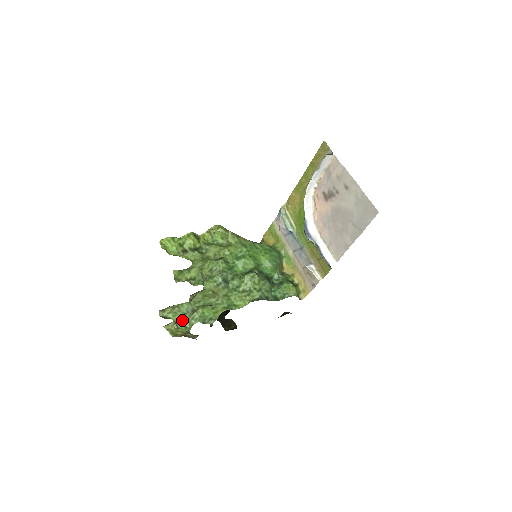
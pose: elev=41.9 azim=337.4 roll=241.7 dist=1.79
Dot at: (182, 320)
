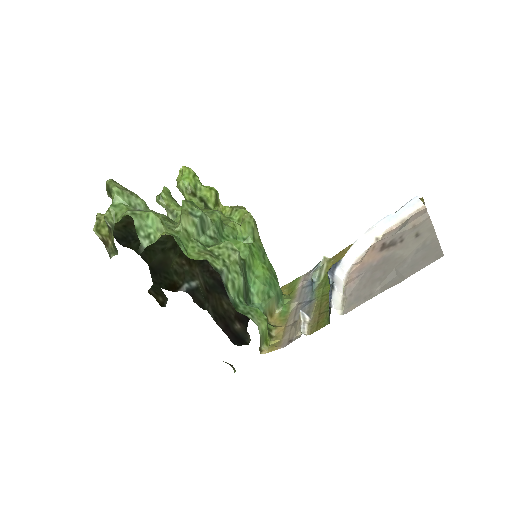
Dot at: (121, 206)
